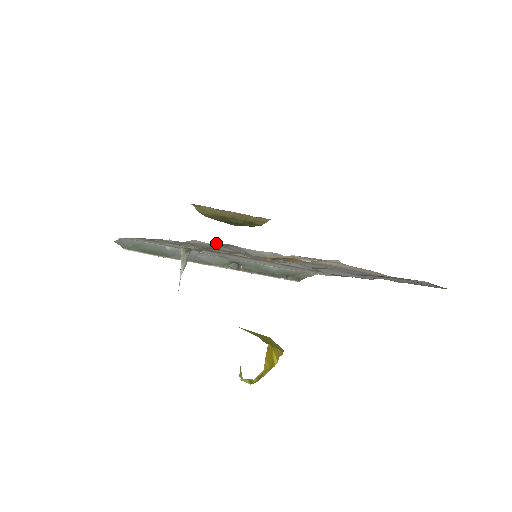
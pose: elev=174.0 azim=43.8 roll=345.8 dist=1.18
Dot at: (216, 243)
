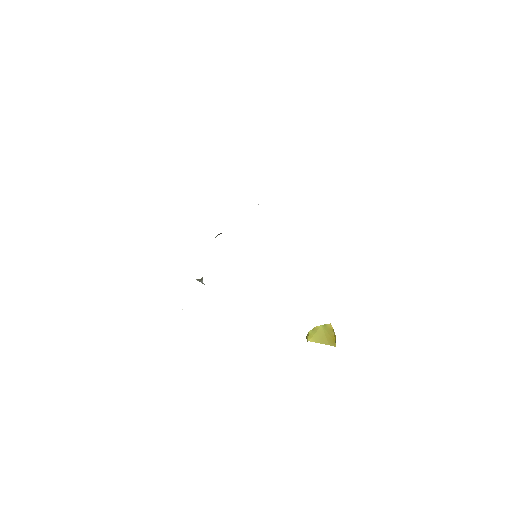
Dot at: occluded
